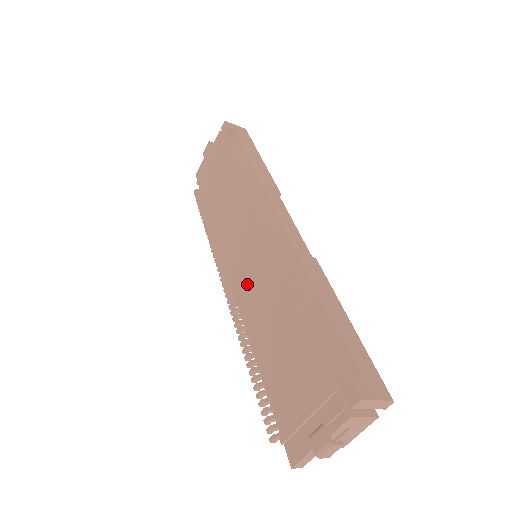
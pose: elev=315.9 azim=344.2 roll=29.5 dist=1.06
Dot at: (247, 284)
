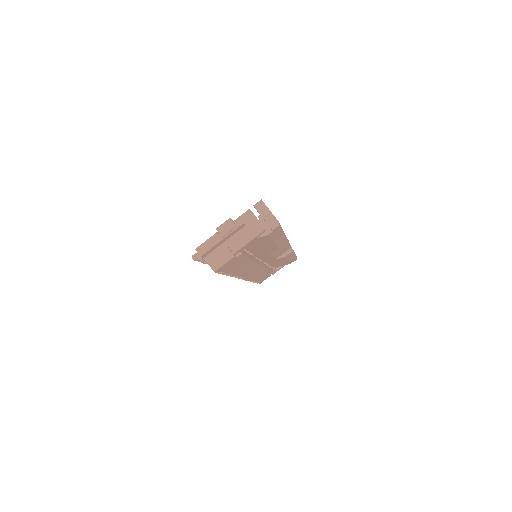
Dot at: occluded
